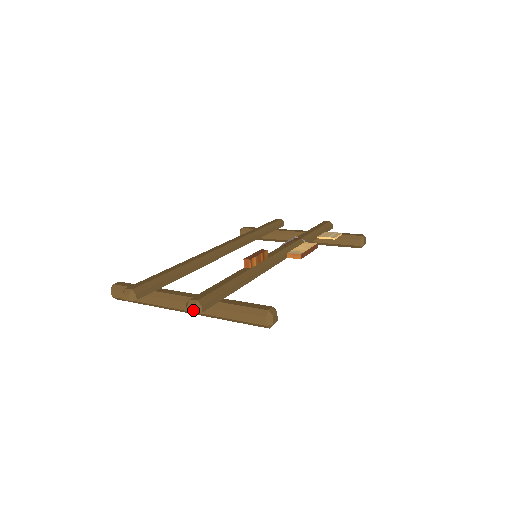
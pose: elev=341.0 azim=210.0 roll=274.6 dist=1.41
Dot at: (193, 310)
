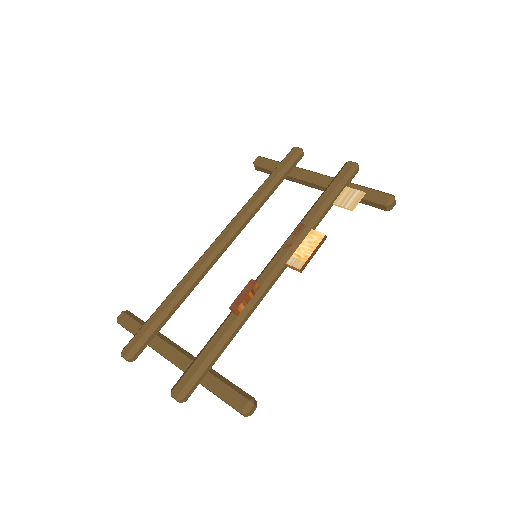
Dot at: (177, 401)
